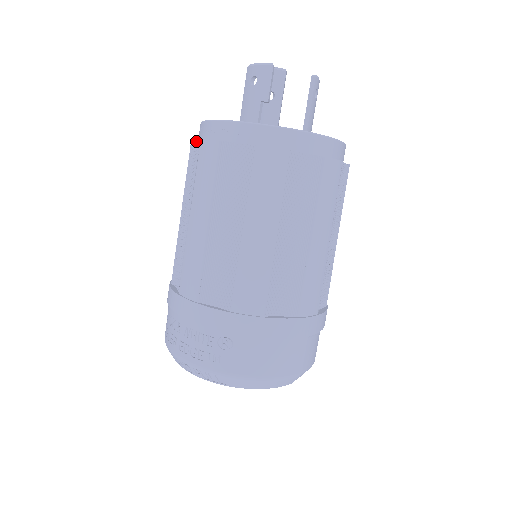
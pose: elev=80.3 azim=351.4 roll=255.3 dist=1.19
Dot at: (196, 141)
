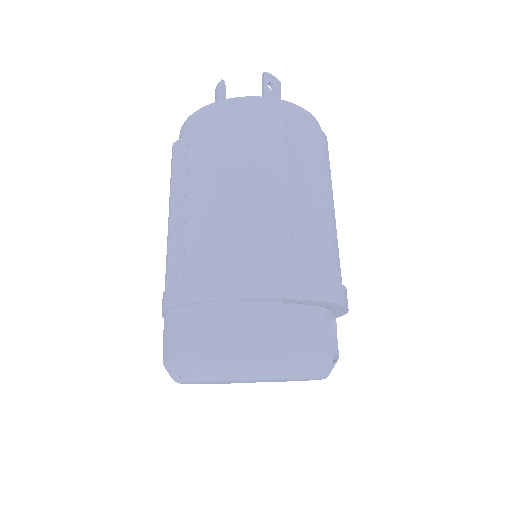
Dot at: occluded
